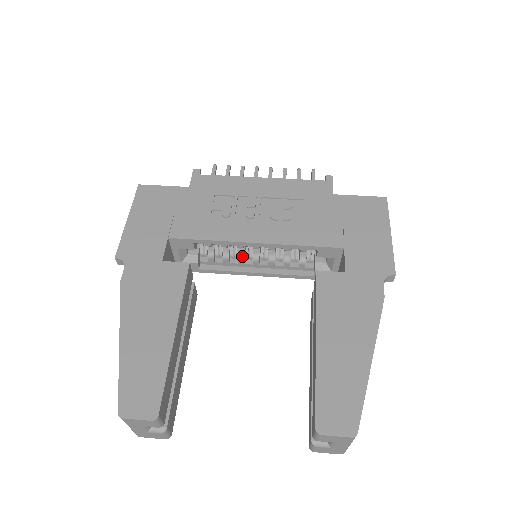
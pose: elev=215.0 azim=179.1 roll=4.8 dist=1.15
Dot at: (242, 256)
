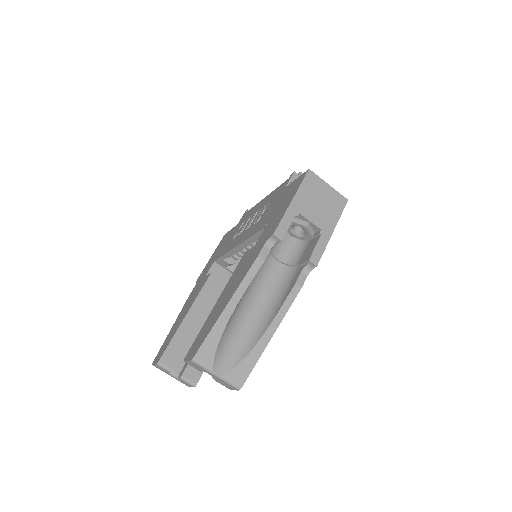
Dot at: occluded
